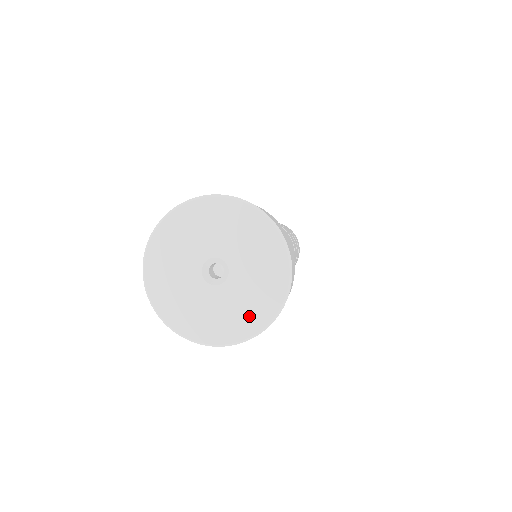
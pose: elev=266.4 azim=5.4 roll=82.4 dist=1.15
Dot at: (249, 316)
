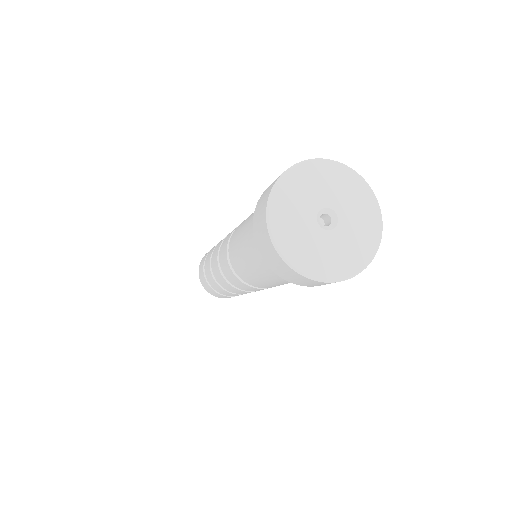
Dot at: (369, 221)
